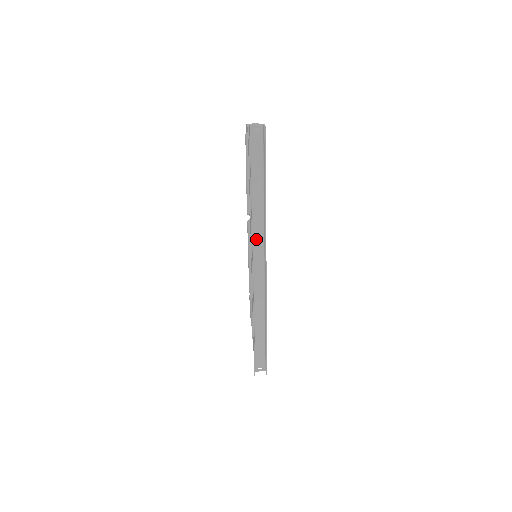
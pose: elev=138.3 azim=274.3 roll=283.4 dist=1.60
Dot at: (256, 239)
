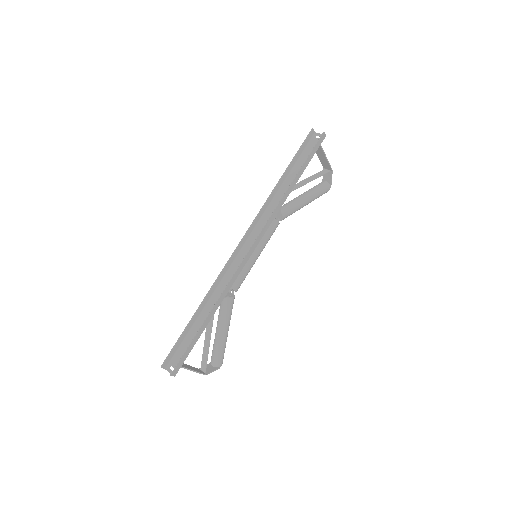
Dot at: (263, 221)
